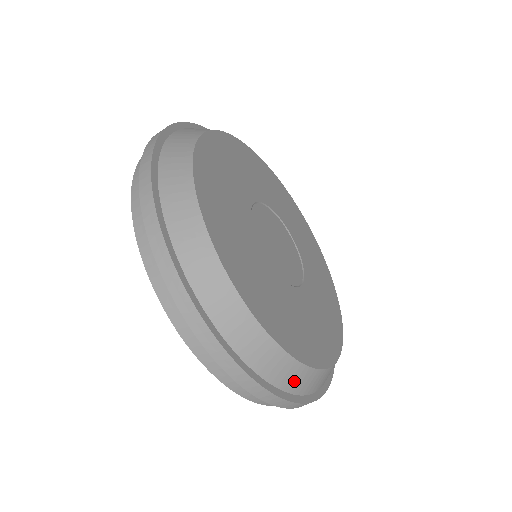
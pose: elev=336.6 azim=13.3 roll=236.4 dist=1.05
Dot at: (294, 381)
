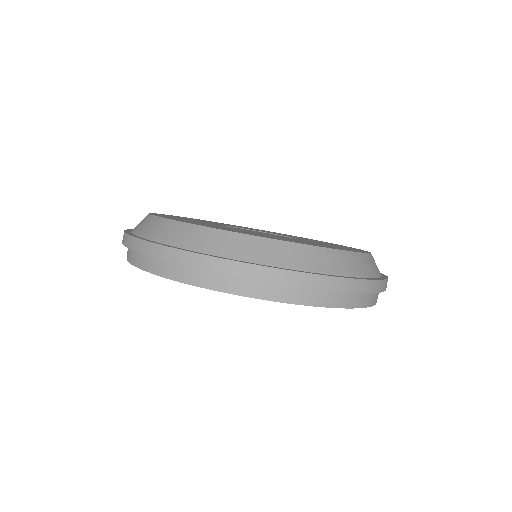
Dot at: (368, 268)
